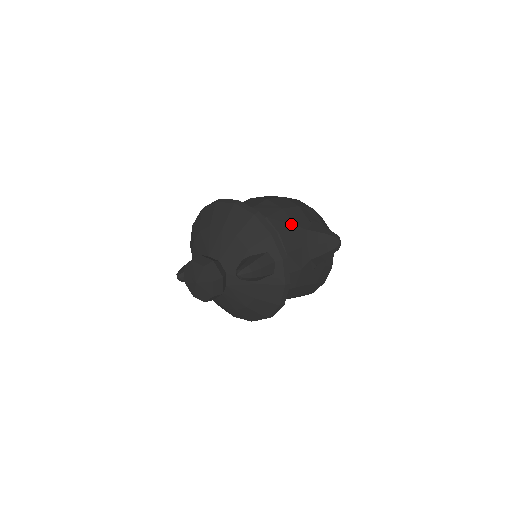
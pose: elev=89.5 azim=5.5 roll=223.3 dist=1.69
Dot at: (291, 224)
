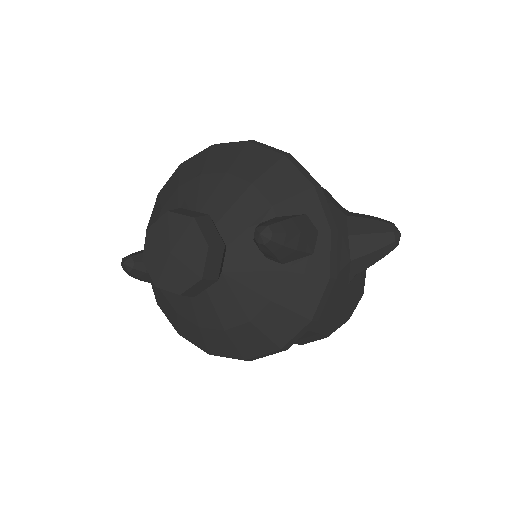
Dot at: (326, 199)
